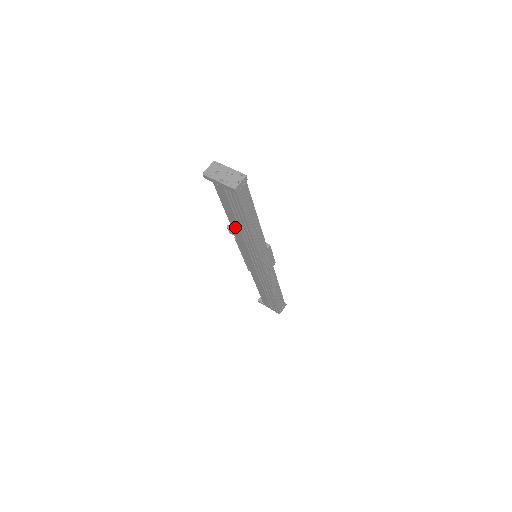
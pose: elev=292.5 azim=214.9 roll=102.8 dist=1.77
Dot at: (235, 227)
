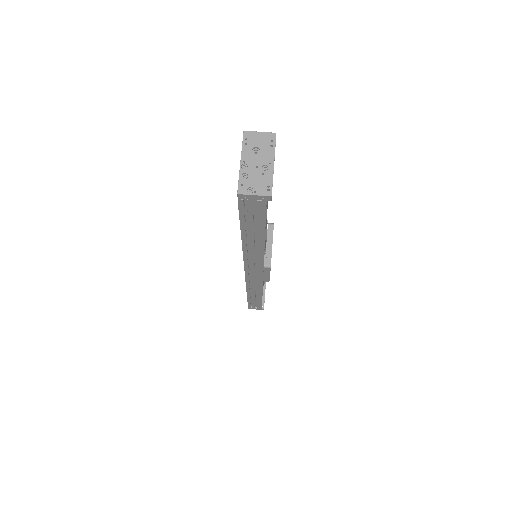
Dot at: occluded
